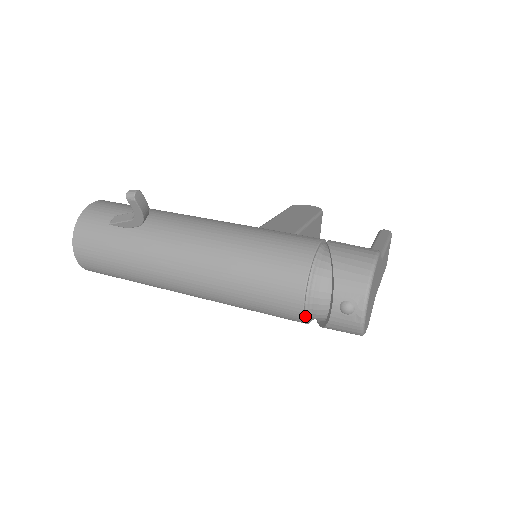
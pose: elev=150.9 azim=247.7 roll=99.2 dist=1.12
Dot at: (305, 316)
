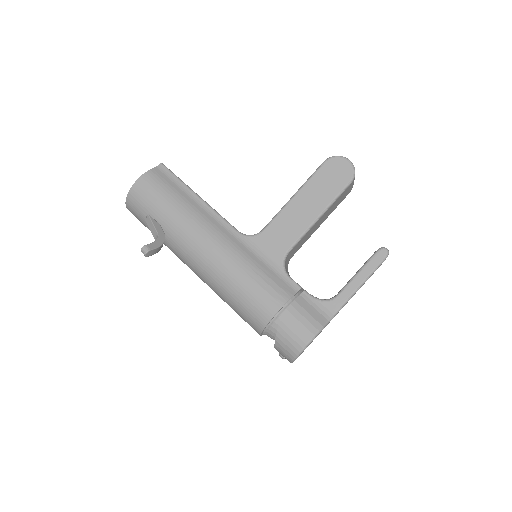
Dot at: occluded
